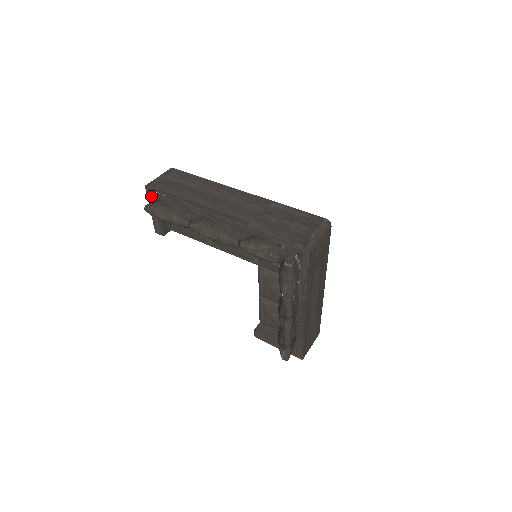
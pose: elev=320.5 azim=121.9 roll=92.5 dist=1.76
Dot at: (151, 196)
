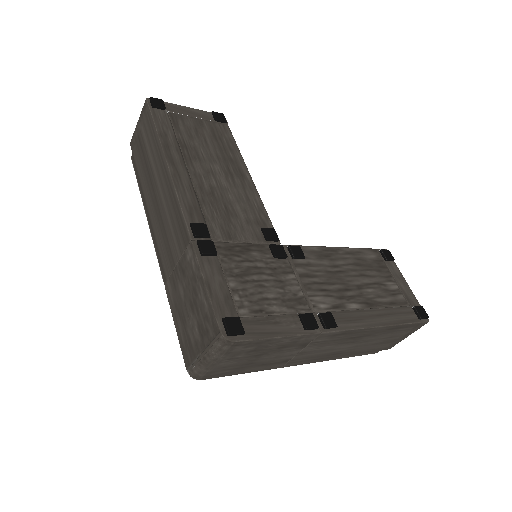
Dot at: occluded
